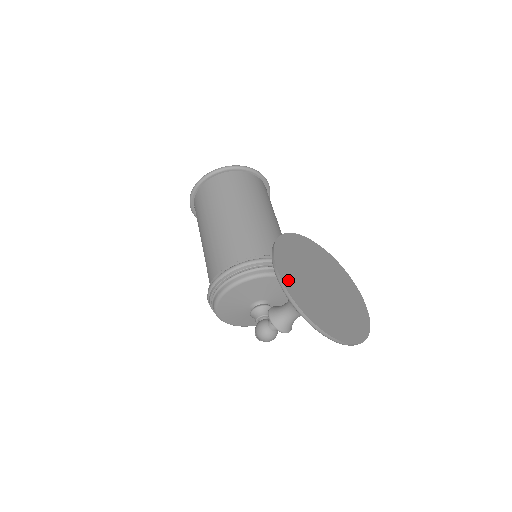
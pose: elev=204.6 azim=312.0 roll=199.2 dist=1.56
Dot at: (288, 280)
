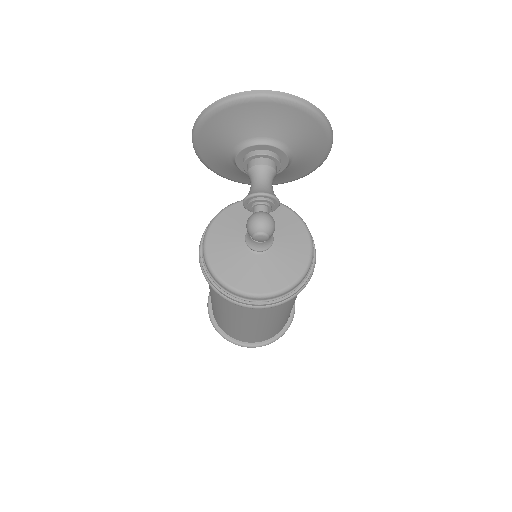
Dot at: occluded
